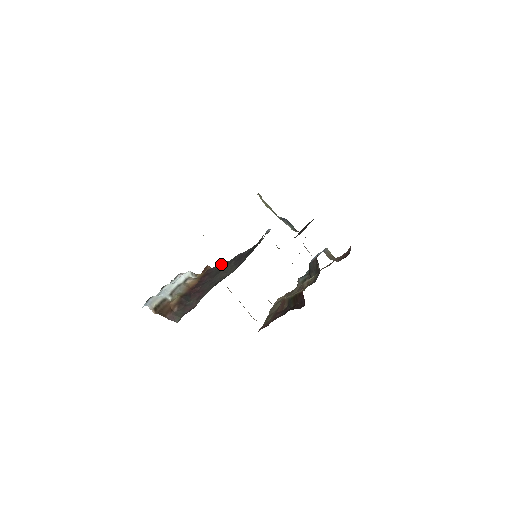
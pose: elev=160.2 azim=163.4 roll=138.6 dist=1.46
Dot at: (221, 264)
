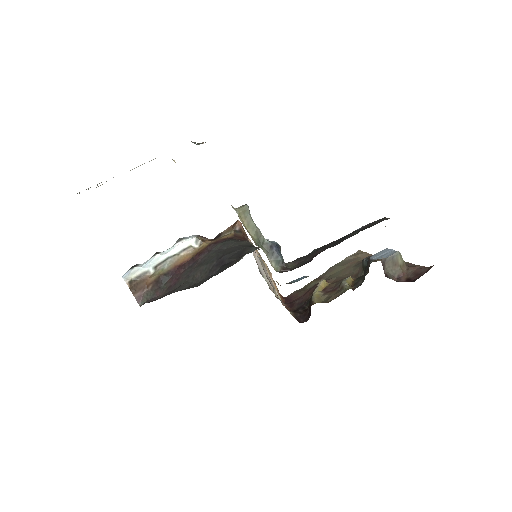
Dot at: (221, 246)
